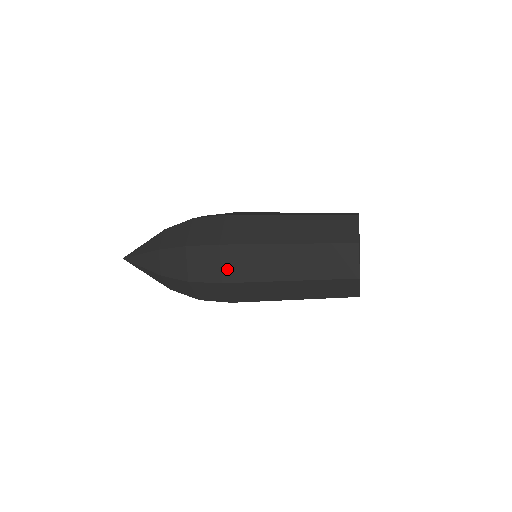
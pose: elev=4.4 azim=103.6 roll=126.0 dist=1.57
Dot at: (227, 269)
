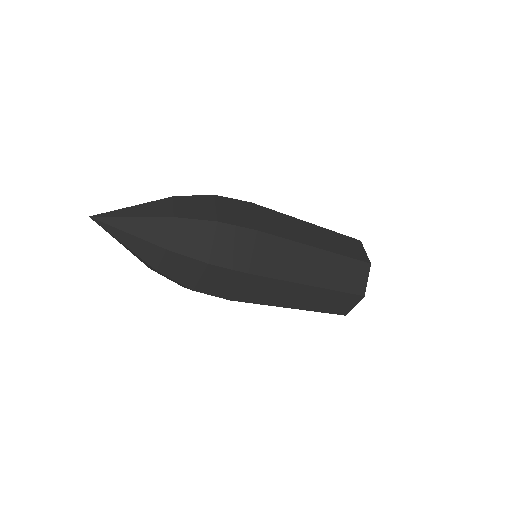
Dot at: (243, 292)
